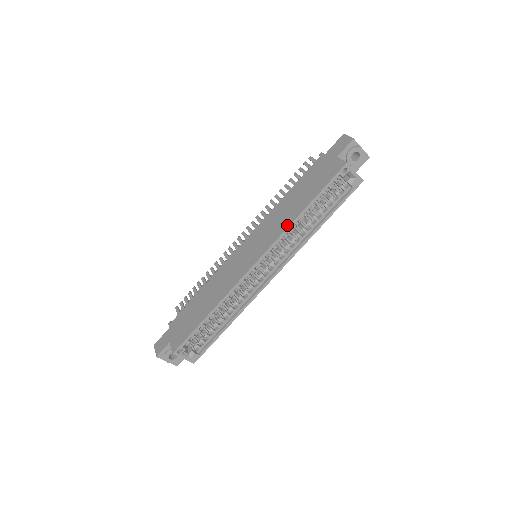
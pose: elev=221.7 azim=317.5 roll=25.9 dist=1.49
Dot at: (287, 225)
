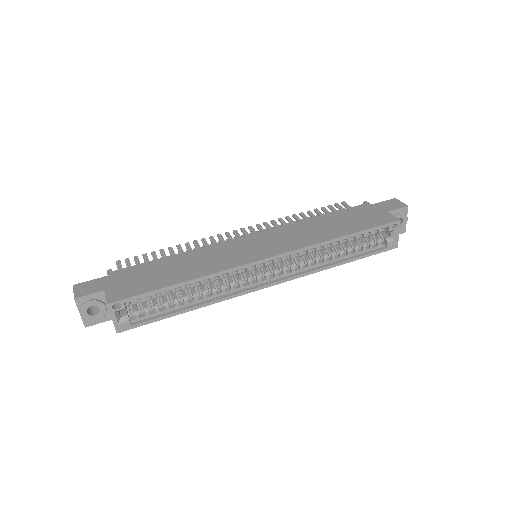
Dot at: (318, 241)
